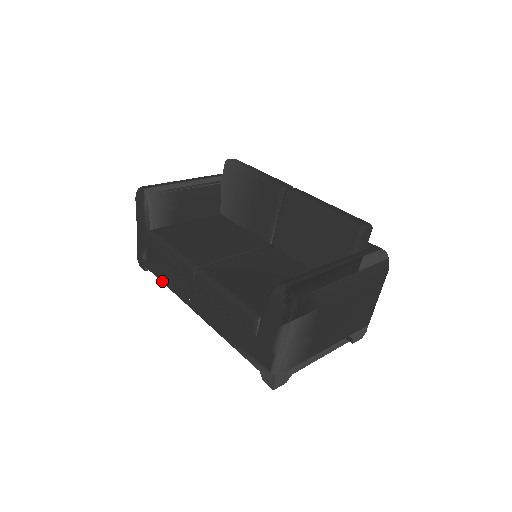
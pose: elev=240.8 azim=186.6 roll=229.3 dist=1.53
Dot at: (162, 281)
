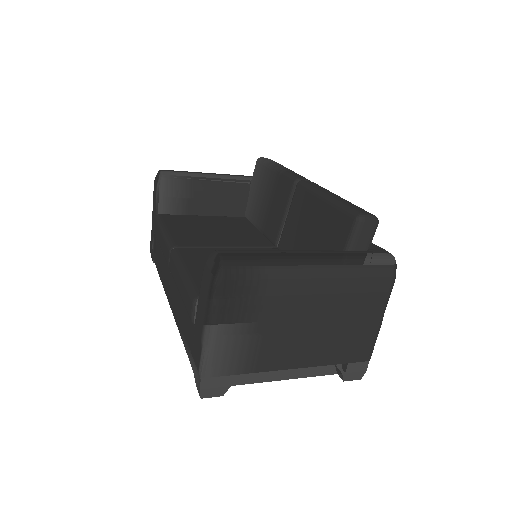
Dot at: (158, 270)
